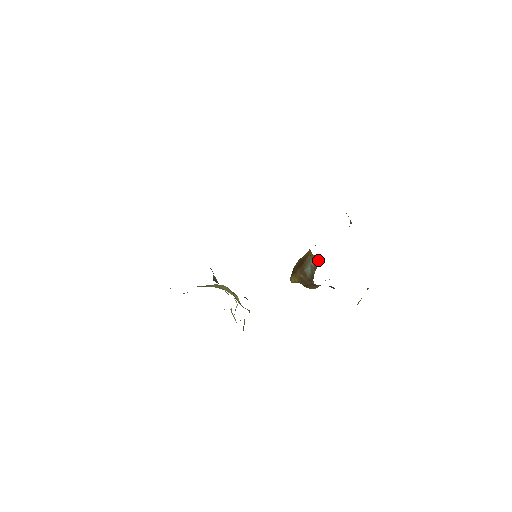
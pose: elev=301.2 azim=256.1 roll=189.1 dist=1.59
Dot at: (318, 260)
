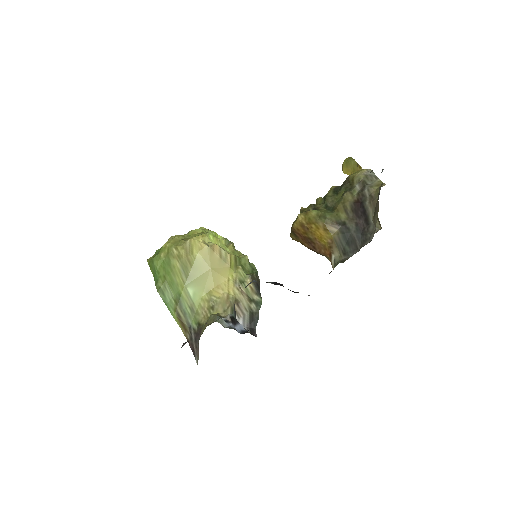
Dot at: occluded
